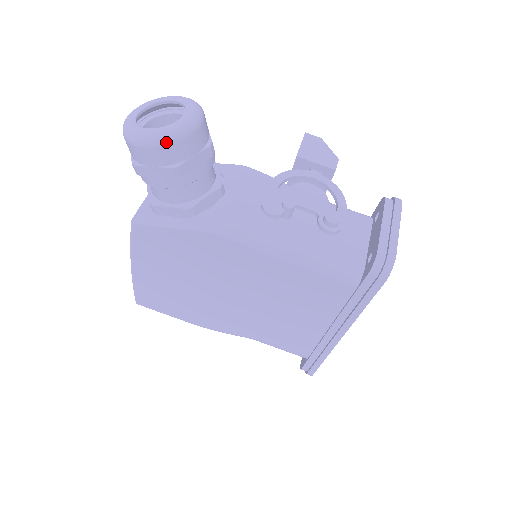
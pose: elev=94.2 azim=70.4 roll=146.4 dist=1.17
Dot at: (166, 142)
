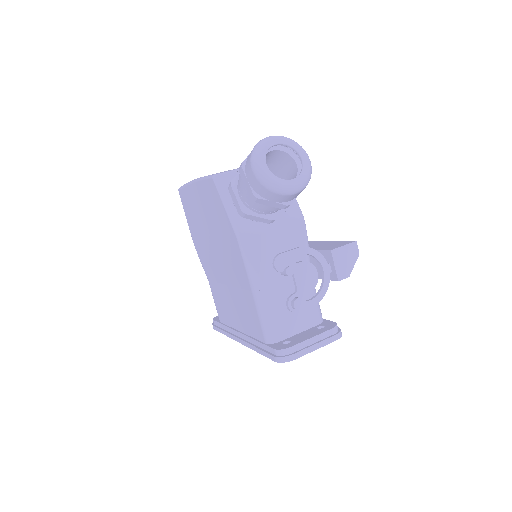
Dot at: (264, 184)
